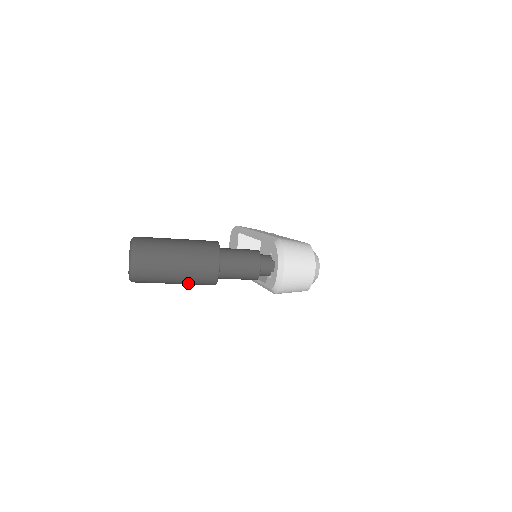
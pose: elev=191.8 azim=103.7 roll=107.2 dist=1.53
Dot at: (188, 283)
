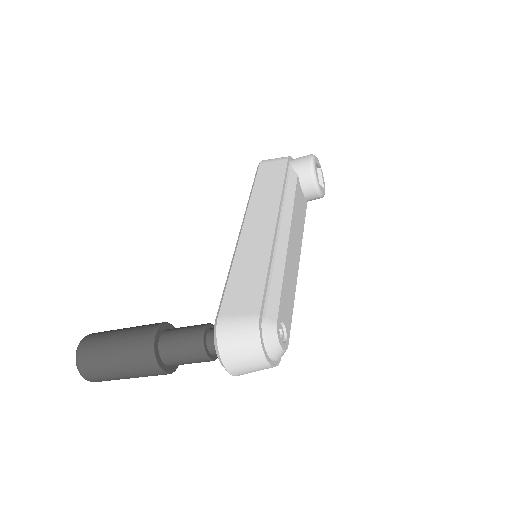
Dot at: occluded
